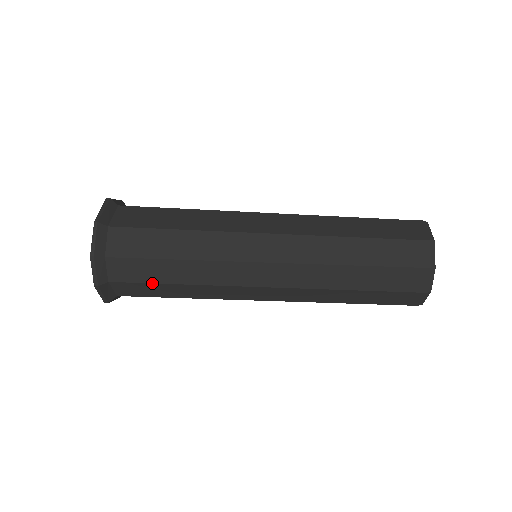
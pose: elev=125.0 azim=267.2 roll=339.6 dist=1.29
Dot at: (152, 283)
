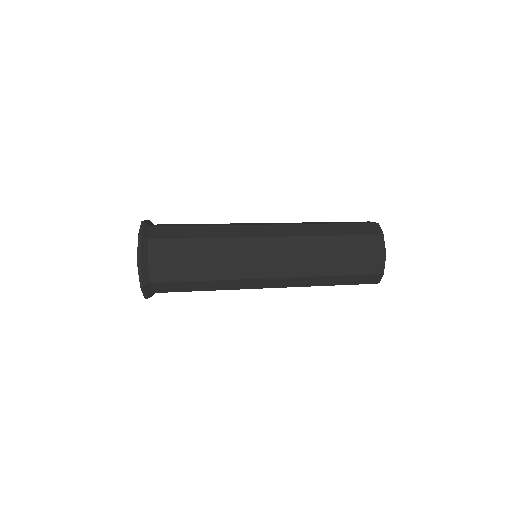
Dot at: (181, 239)
